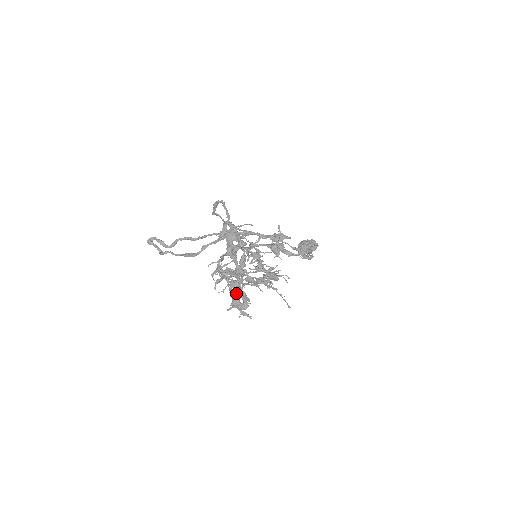
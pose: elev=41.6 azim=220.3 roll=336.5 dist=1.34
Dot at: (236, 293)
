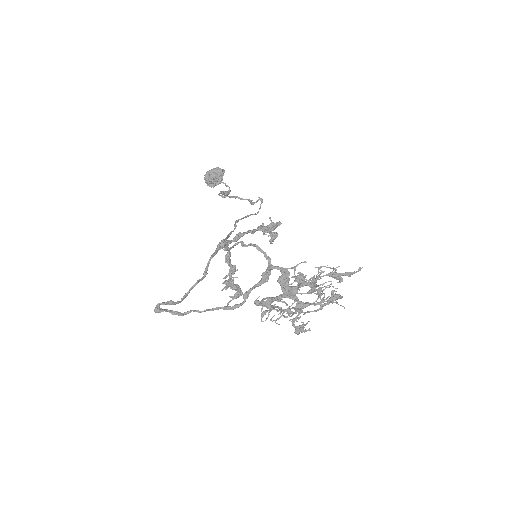
Dot at: occluded
